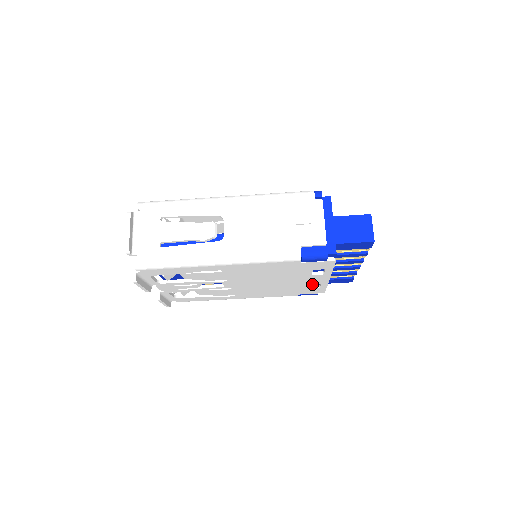
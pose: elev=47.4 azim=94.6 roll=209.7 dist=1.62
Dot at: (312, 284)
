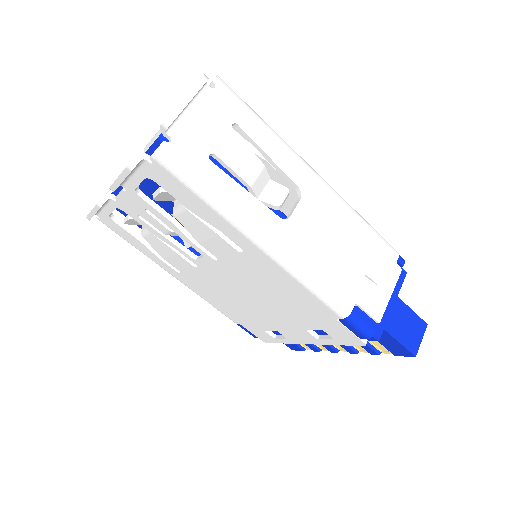
Dot at: (279, 332)
